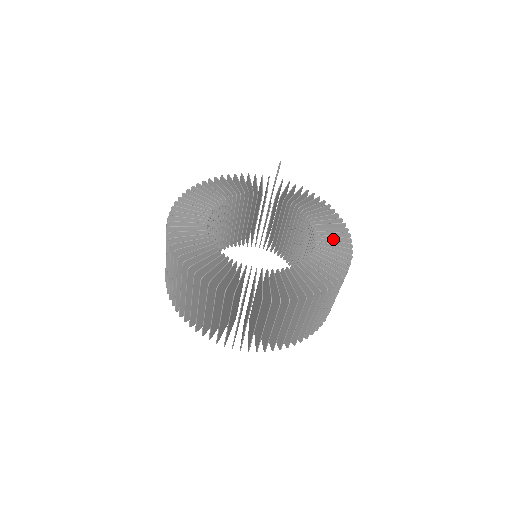
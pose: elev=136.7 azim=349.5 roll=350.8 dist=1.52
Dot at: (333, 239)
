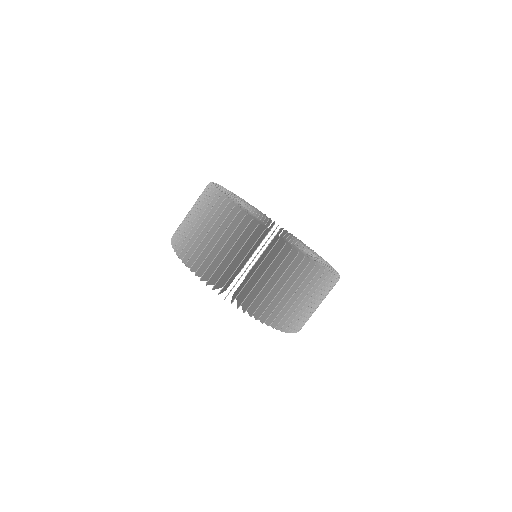
Dot at: occluded
